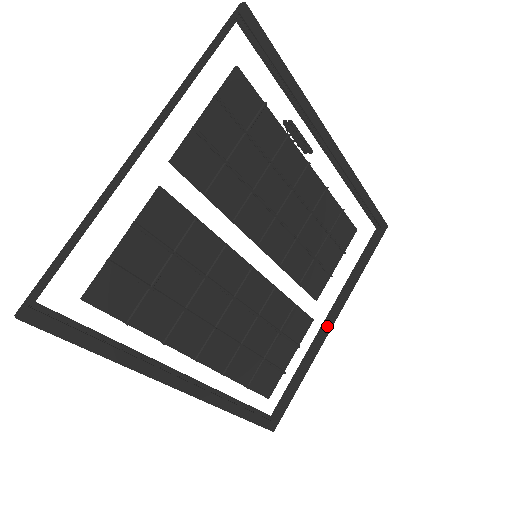
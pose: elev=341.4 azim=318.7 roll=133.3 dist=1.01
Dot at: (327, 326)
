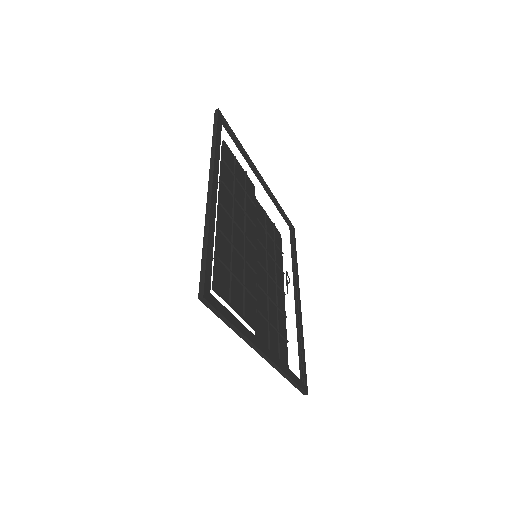
Dot at: (262, 345)
